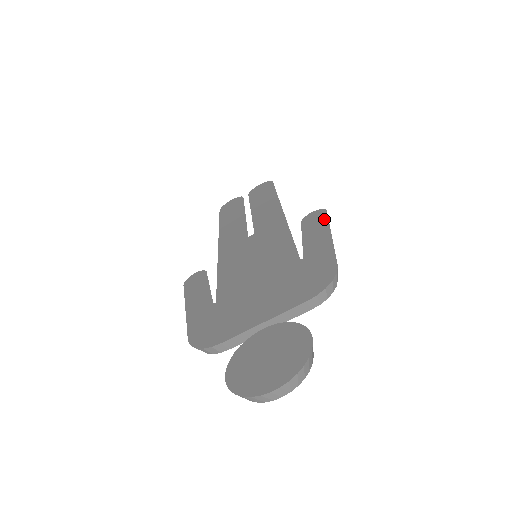
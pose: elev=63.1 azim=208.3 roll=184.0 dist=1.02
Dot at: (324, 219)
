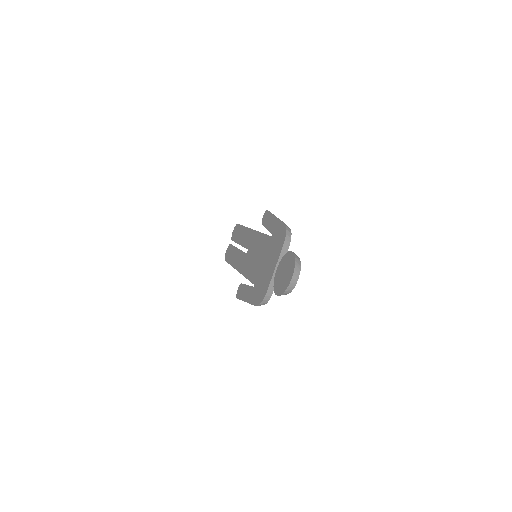
Dot at: (269, 214)
